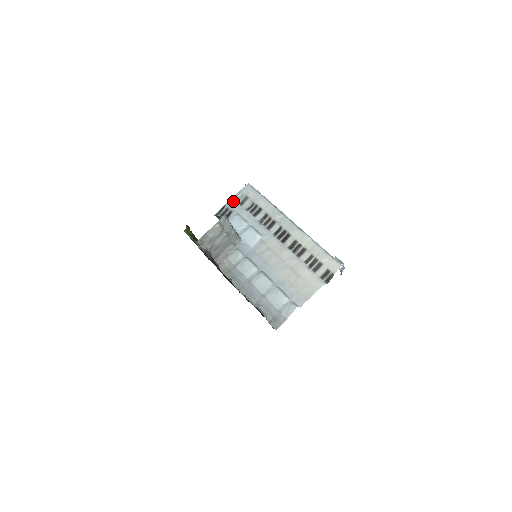
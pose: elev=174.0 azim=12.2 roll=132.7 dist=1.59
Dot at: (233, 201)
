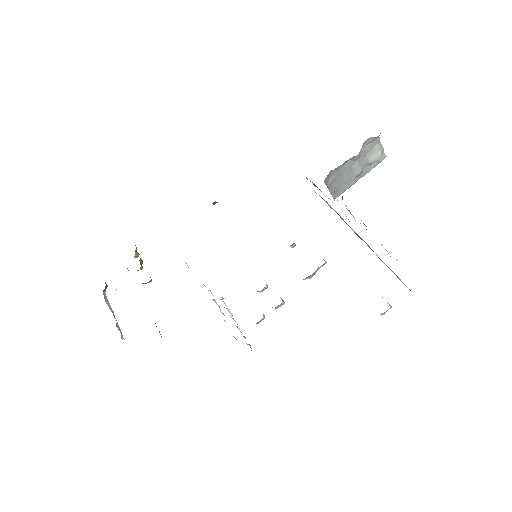
Dot at: occluded
